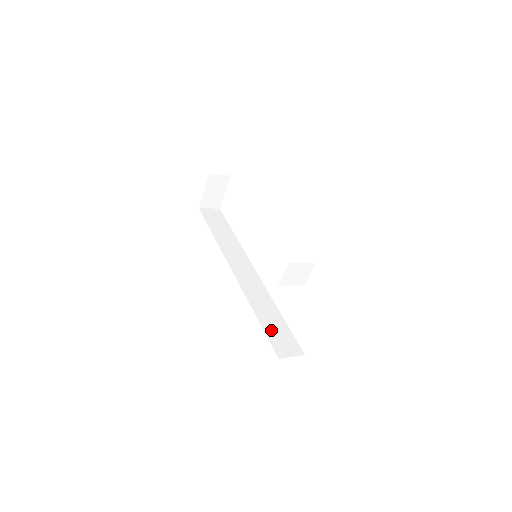
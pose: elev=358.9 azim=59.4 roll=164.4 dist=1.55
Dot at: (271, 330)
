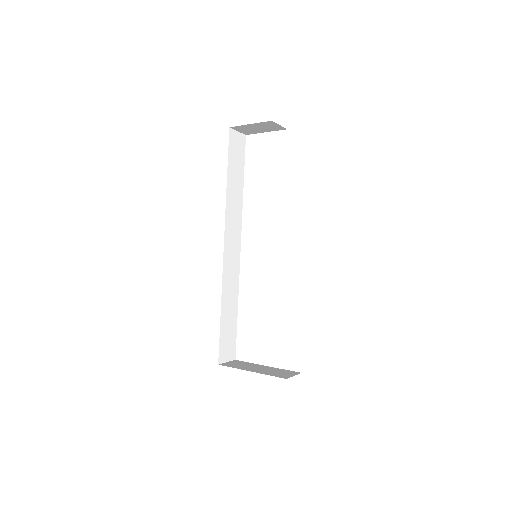
Dot at: (225, 330)
